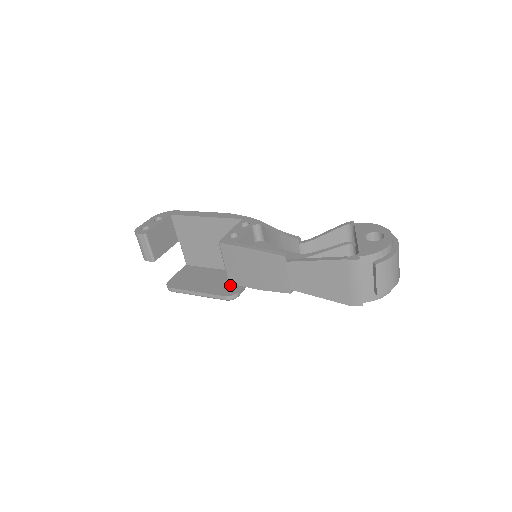
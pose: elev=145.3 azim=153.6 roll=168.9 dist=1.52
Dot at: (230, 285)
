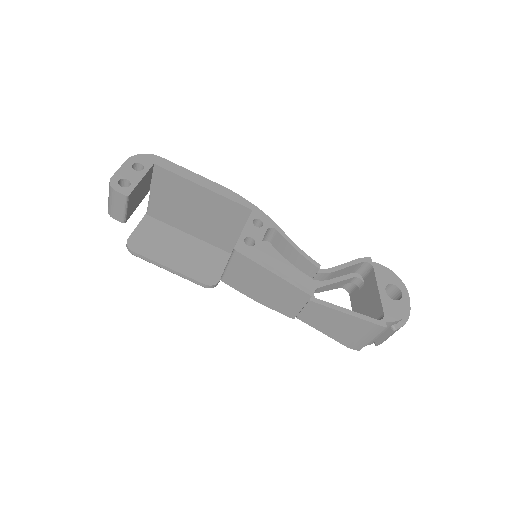
Dot at: (208, 267)
